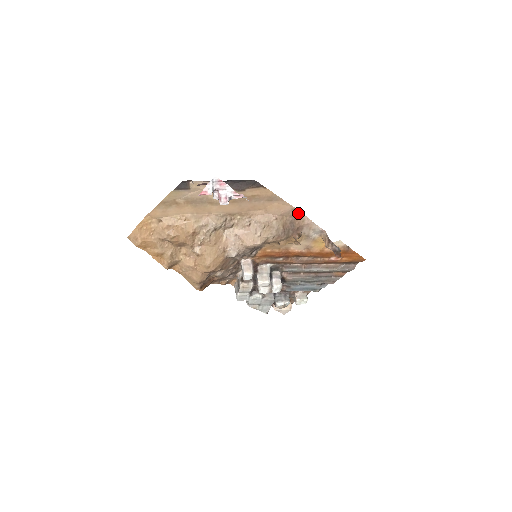
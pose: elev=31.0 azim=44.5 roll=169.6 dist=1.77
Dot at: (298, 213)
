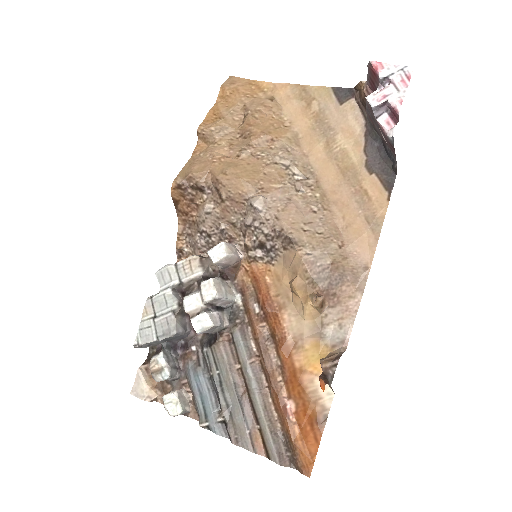
Dot at: (362, 280)
